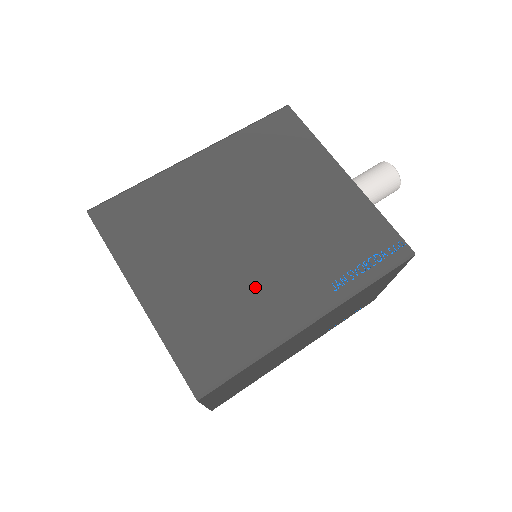
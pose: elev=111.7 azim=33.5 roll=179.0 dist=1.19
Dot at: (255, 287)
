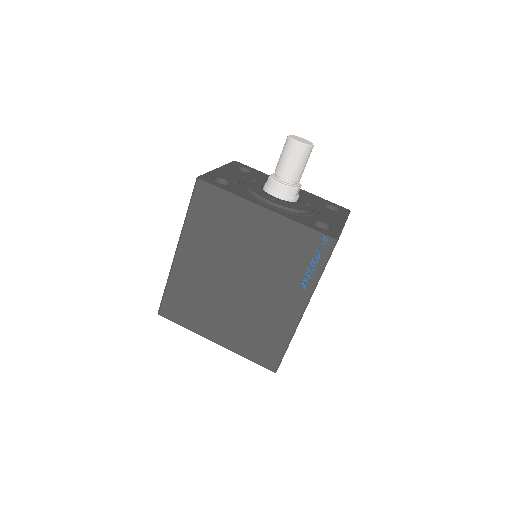
Dot at: (263, 309)
